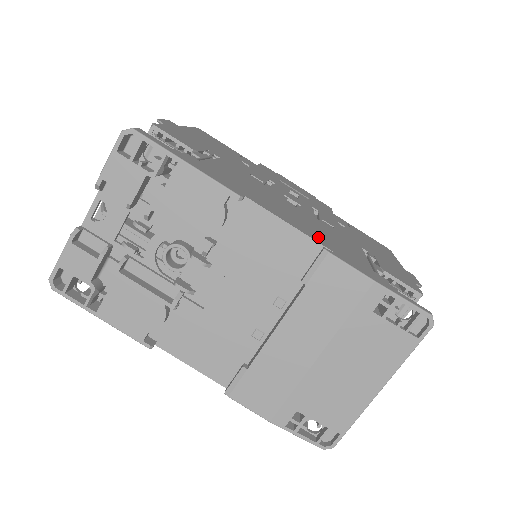
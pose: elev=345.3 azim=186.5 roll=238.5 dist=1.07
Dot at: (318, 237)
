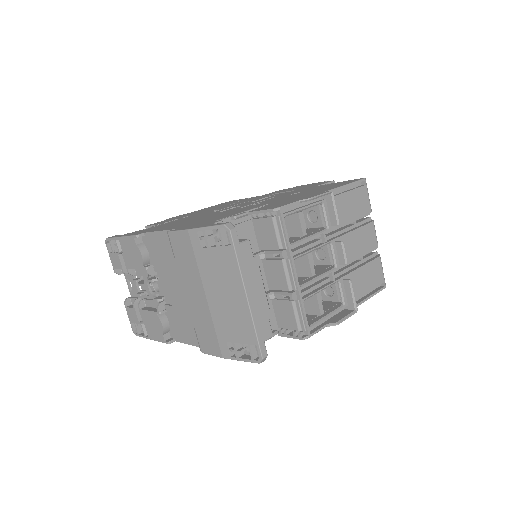
Dot at: (184, 225)
